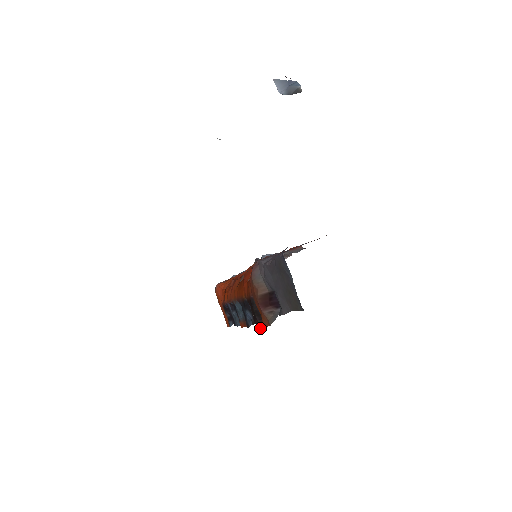
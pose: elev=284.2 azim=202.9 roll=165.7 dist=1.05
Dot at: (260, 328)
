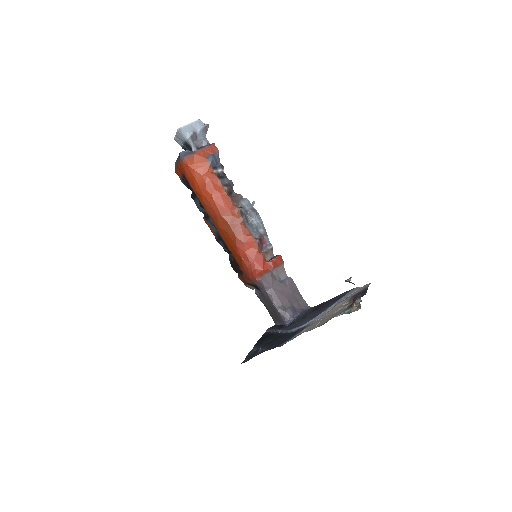
Dot at: (234, 270)
